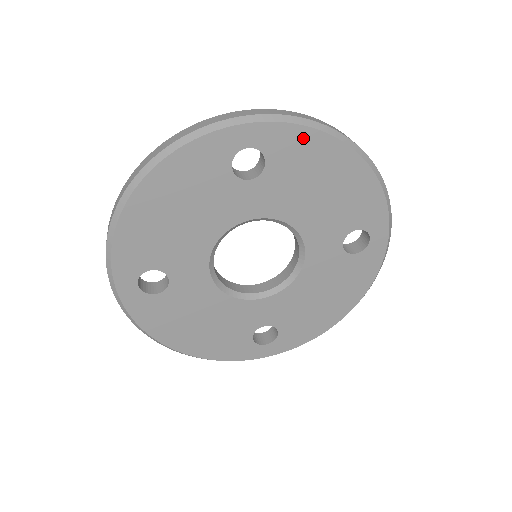
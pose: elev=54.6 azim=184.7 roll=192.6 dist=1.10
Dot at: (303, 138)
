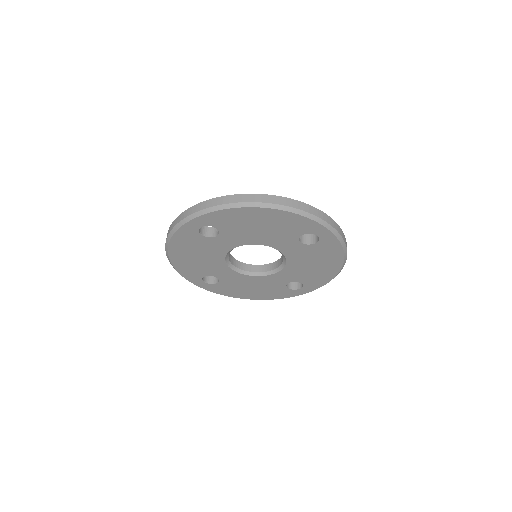
Dot at: (226, 214)
